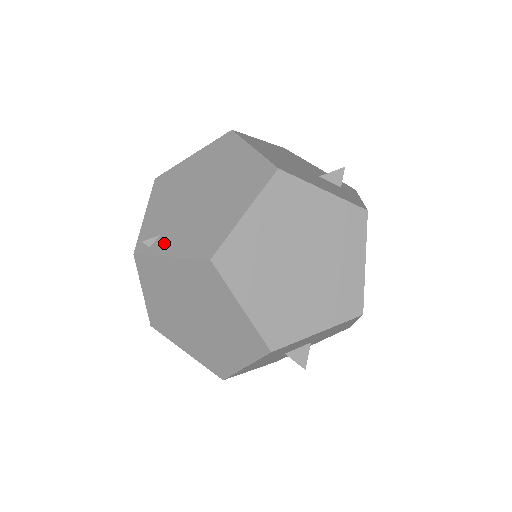
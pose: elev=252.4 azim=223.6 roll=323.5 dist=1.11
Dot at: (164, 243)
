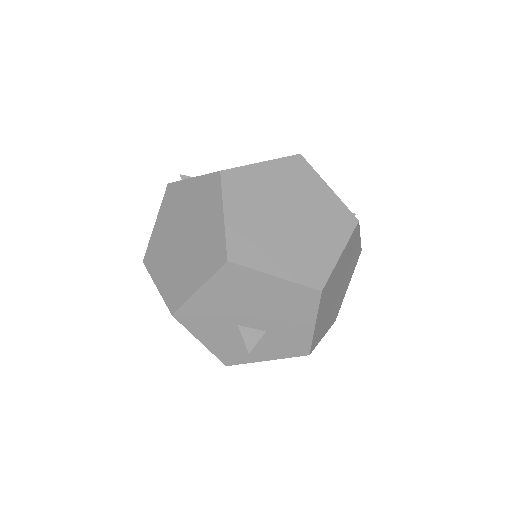
Dot at: occluded
